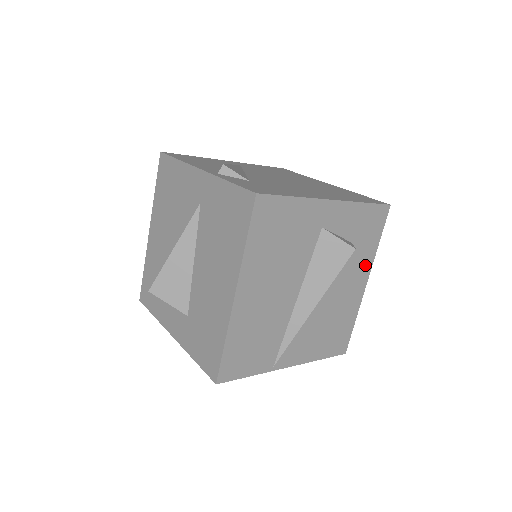
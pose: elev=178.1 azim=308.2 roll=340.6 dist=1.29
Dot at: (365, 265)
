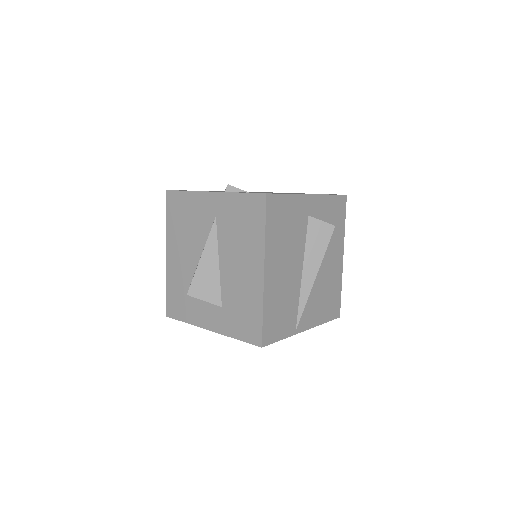
Dot at: (339, 243)
